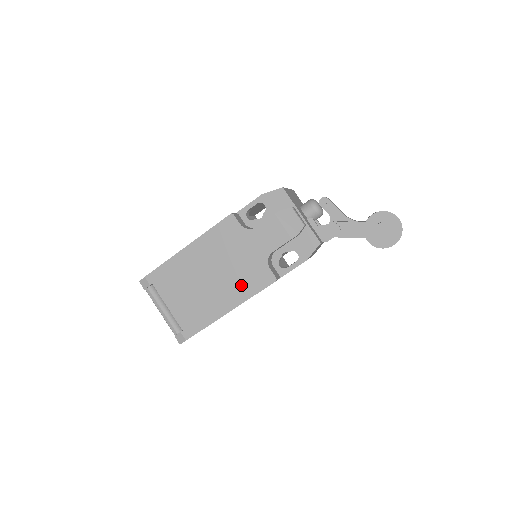
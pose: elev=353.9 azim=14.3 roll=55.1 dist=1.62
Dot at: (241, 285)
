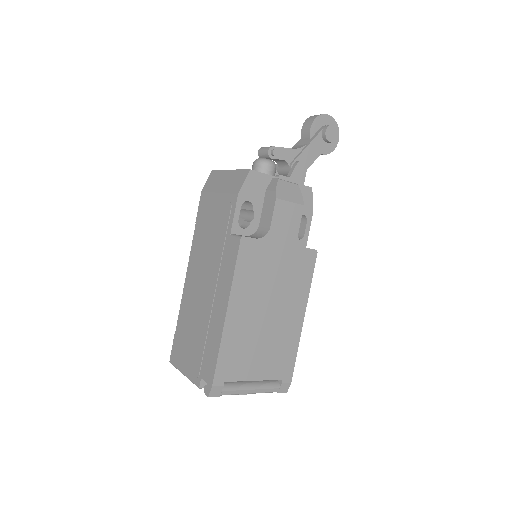
Dot at: (296, 287)
